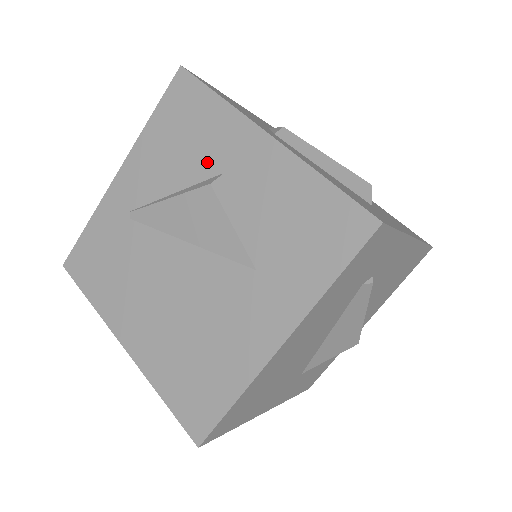
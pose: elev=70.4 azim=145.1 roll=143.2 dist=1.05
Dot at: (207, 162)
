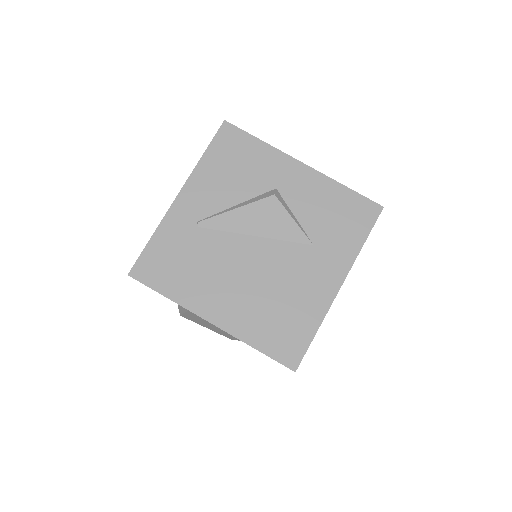
Dot at: (261, 182)
